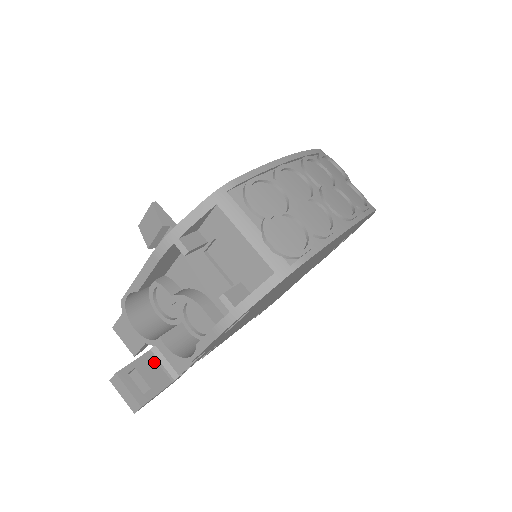
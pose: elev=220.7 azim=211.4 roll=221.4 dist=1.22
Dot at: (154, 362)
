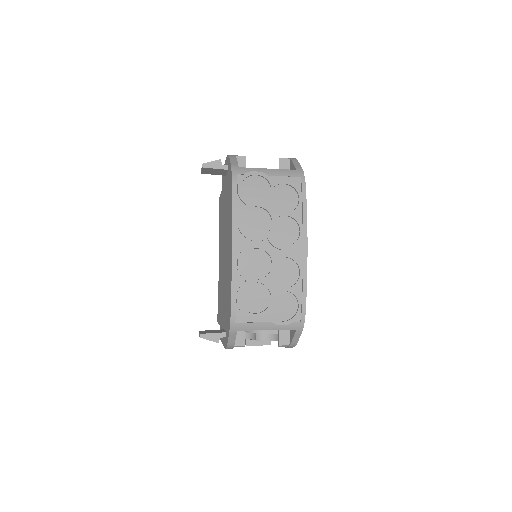
Dot at: occluded
